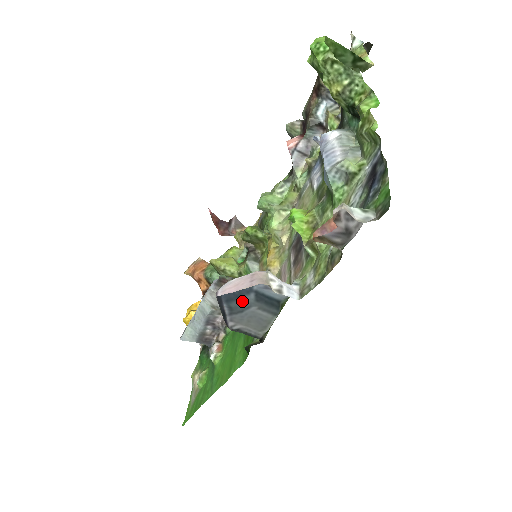
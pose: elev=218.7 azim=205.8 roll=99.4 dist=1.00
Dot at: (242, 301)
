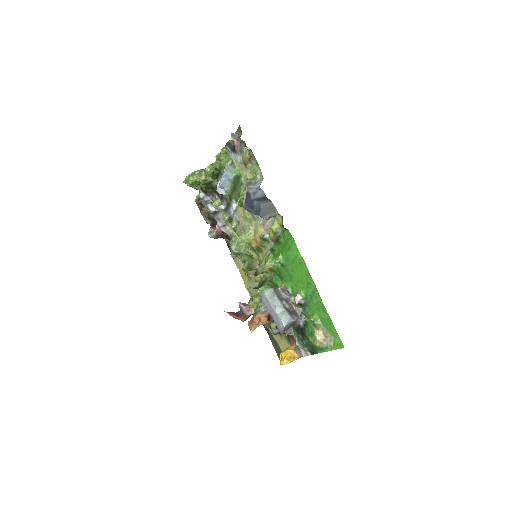
Dot at: (255, 206)
